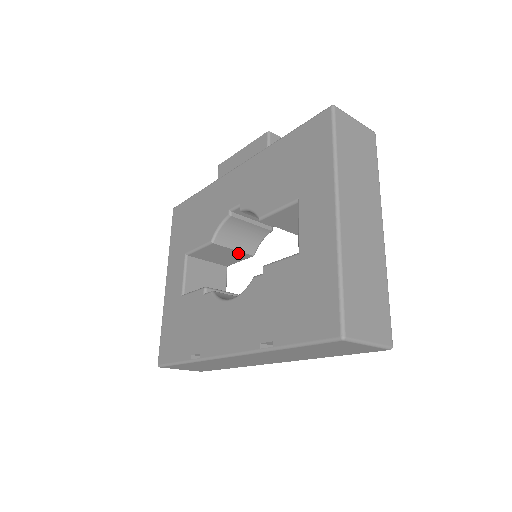
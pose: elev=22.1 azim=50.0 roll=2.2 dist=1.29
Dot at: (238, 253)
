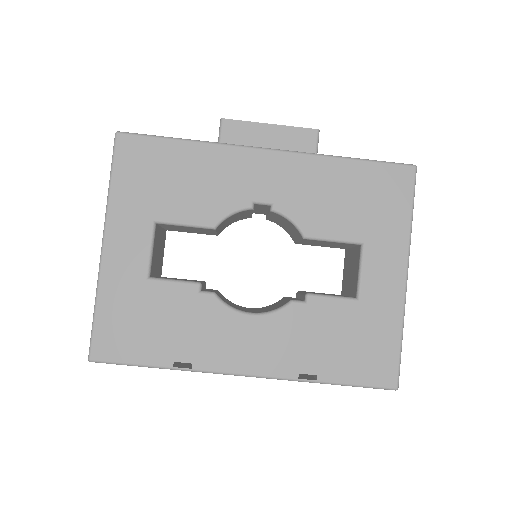
Dot at: (211, 233)
